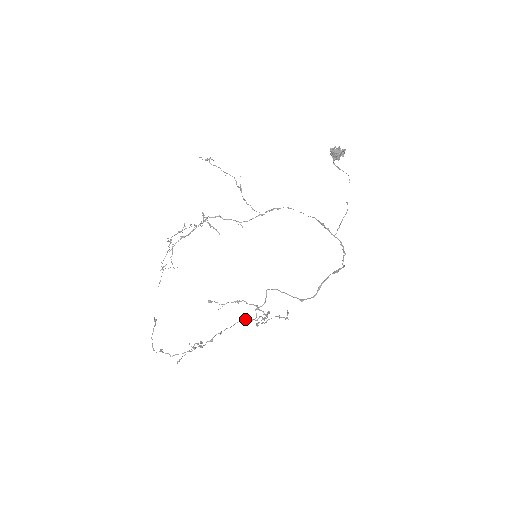
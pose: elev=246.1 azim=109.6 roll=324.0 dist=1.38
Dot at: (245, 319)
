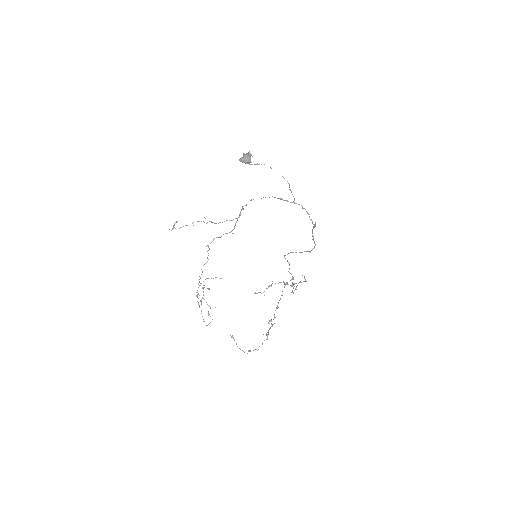
Dot at: occluded
